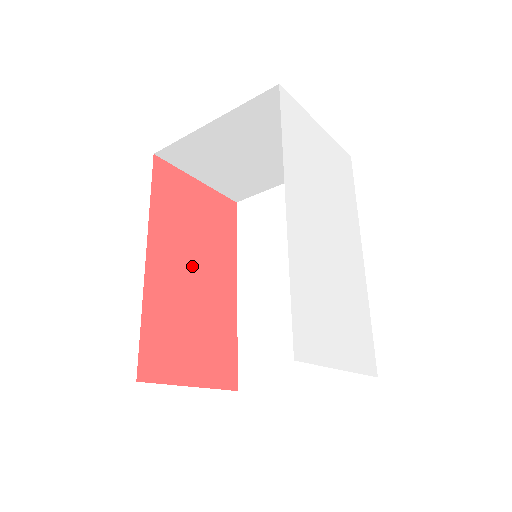
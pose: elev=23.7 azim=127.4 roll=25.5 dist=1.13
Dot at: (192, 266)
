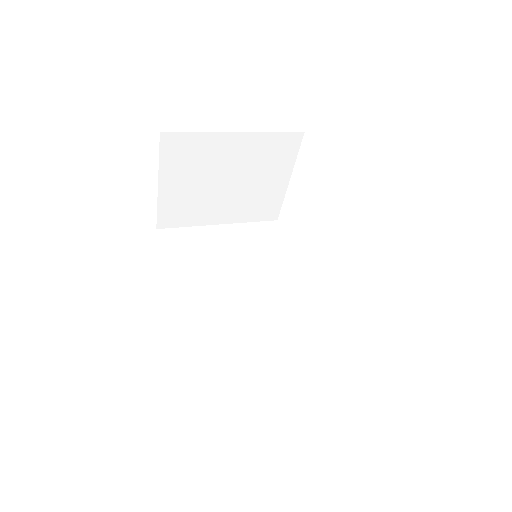
Dot at: occluded
